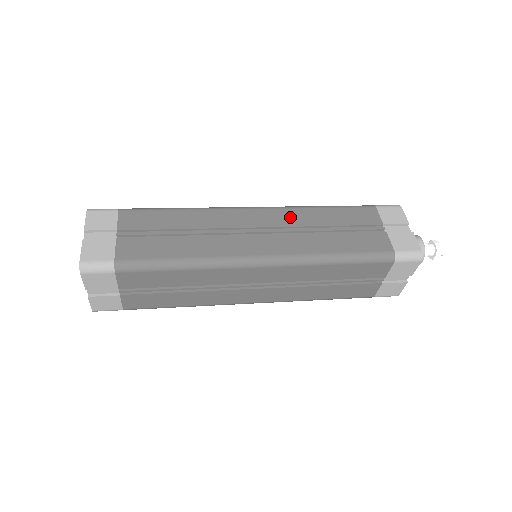
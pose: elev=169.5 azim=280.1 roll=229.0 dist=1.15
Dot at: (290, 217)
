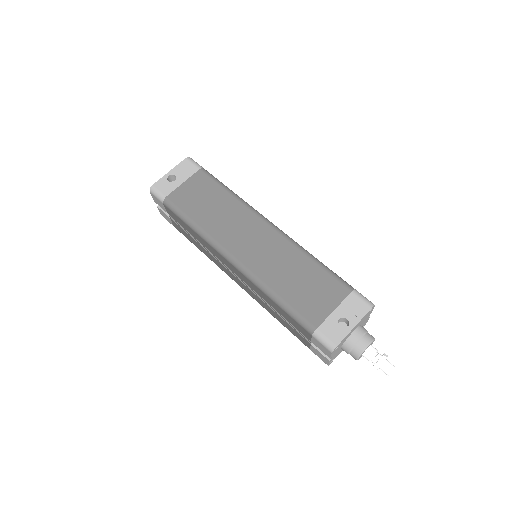
Dot at: (252, 286)
